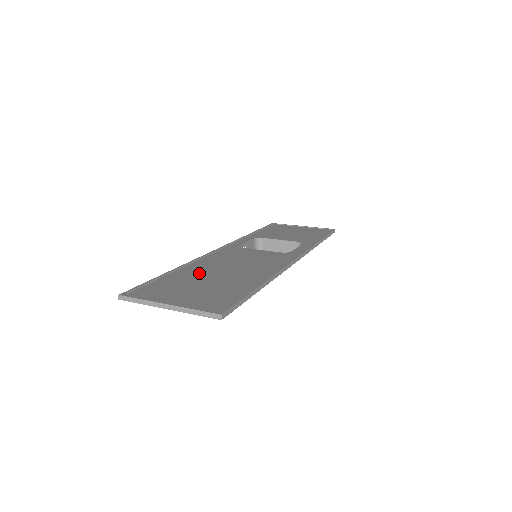
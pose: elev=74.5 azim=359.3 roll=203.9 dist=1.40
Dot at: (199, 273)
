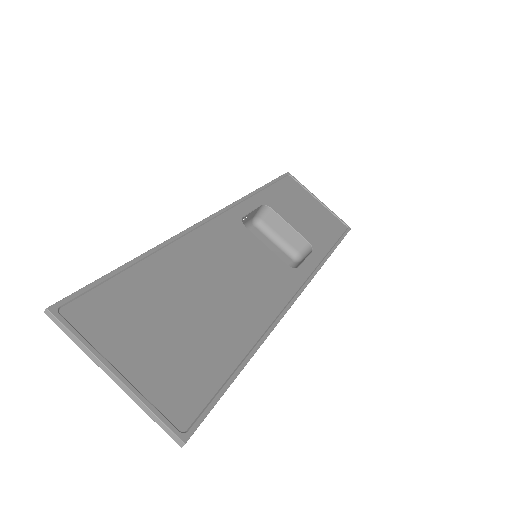
Dot at: (178, 281)
